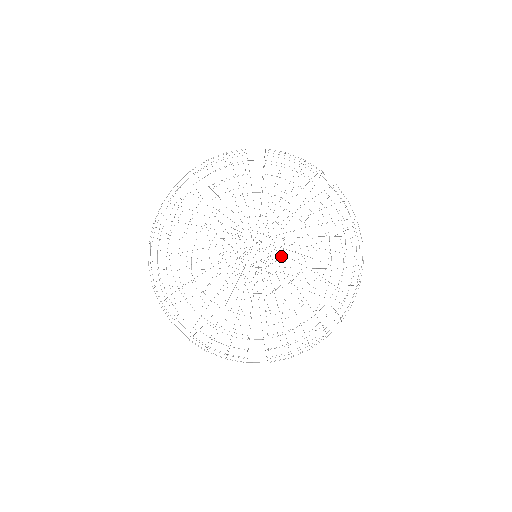
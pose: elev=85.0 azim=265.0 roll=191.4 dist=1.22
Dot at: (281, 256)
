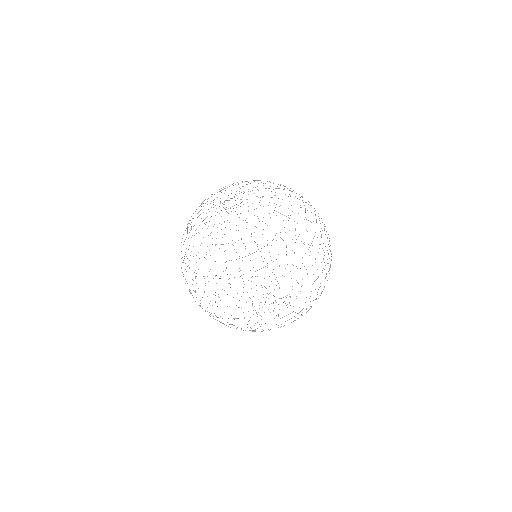
Dot at: occluded
